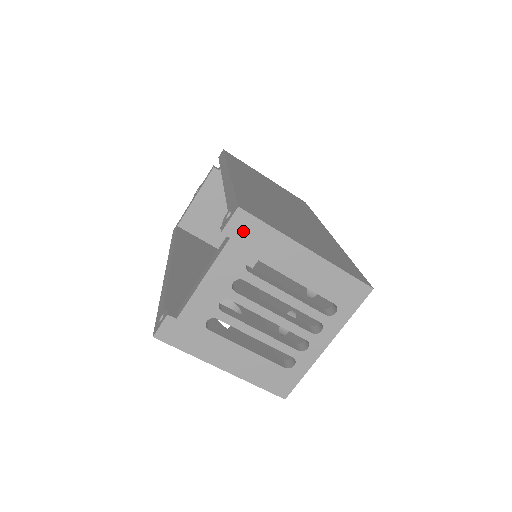
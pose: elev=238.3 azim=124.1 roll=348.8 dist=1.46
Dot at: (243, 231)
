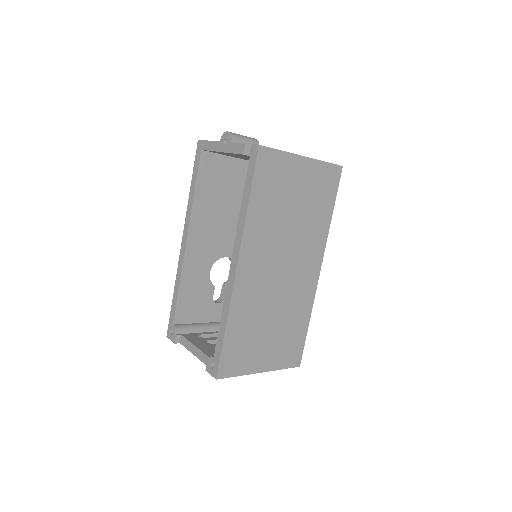
Dot at: occluded
